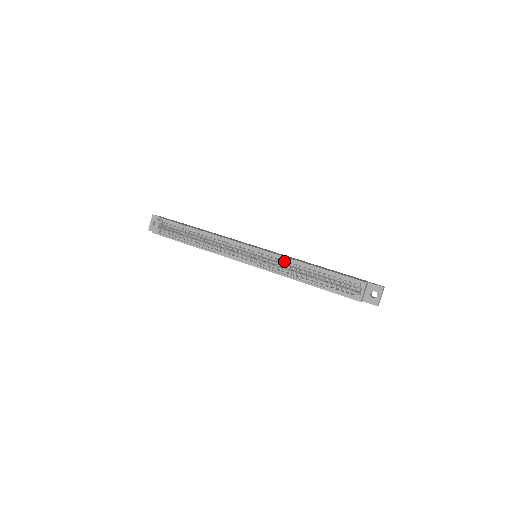
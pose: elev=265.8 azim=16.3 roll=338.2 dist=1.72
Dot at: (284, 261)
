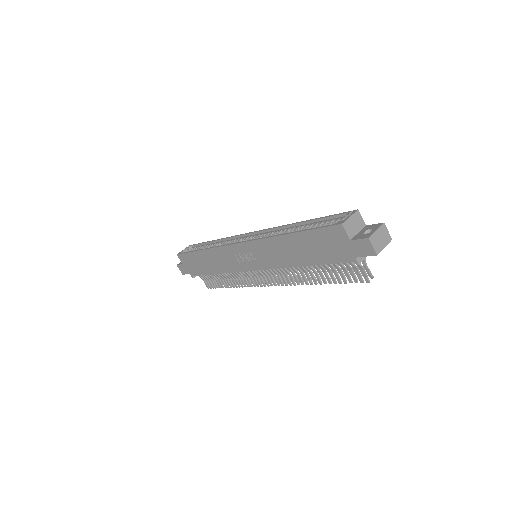
Dot at: (277, 232)
